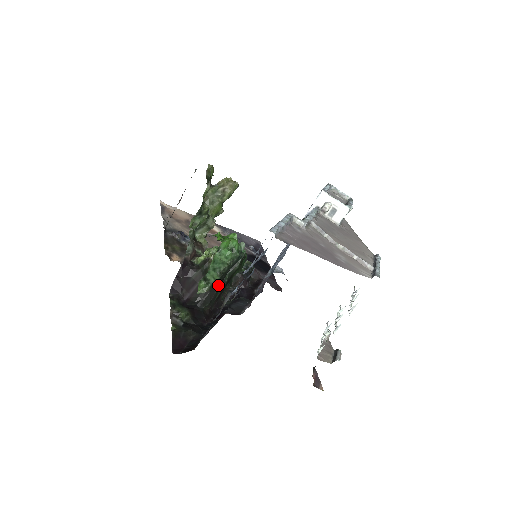
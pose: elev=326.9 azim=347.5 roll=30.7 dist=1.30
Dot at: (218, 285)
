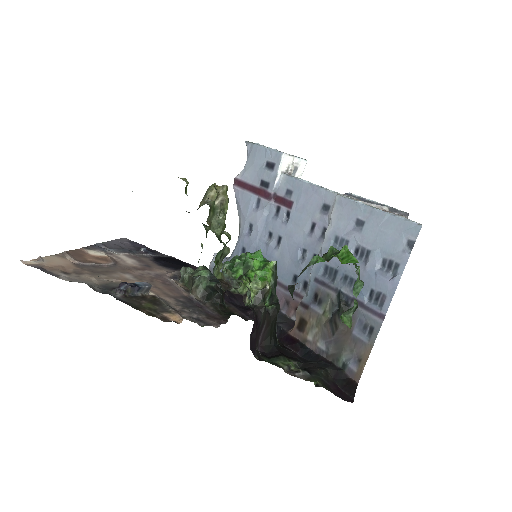
Dot at: (279, 310)
